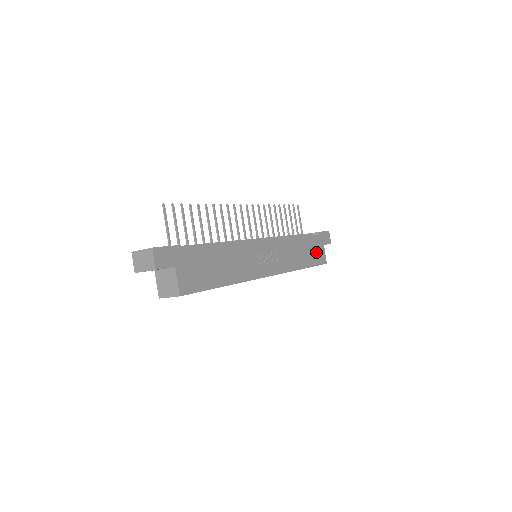
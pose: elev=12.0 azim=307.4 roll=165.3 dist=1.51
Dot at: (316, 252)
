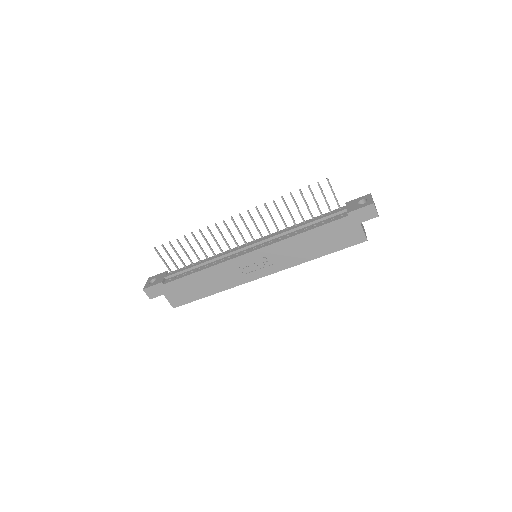
Dot at: (343, 235)
